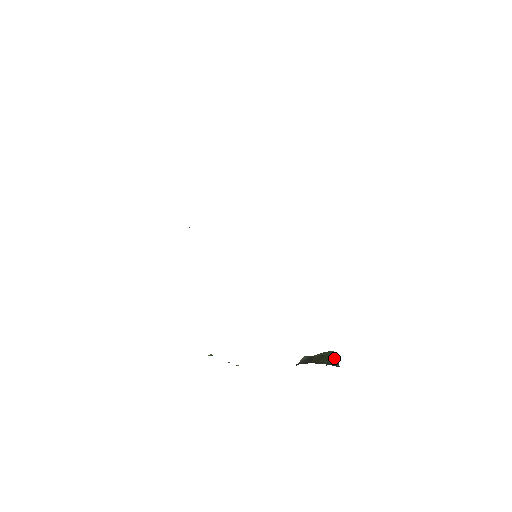
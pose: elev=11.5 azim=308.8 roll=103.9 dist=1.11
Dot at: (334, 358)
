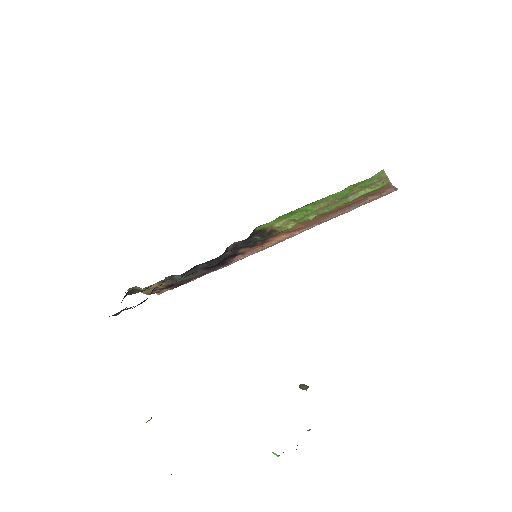
Dot at: occluded
